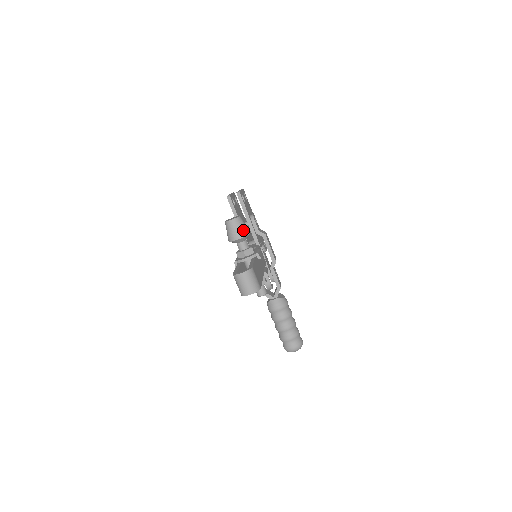
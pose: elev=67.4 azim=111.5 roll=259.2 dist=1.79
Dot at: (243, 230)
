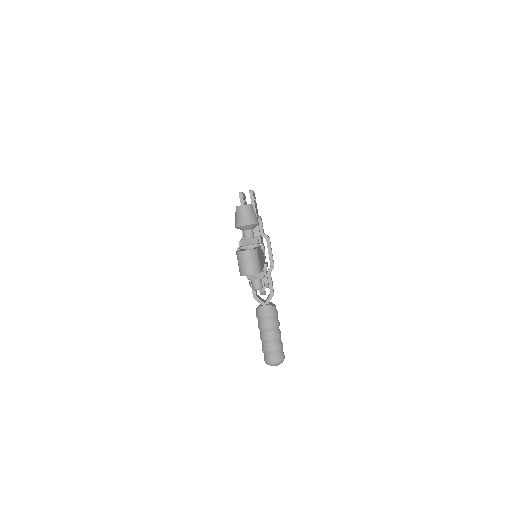
Dot at: (252, 218)
